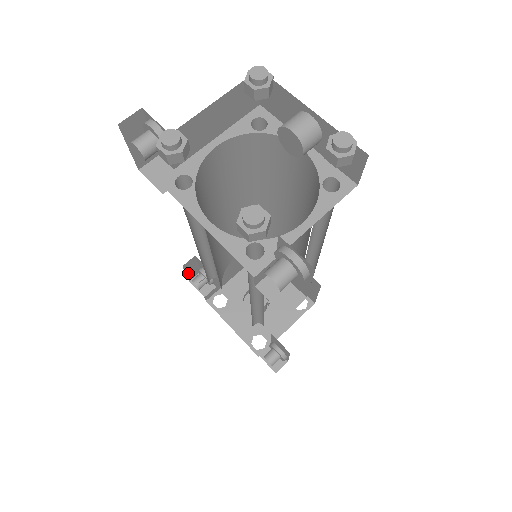
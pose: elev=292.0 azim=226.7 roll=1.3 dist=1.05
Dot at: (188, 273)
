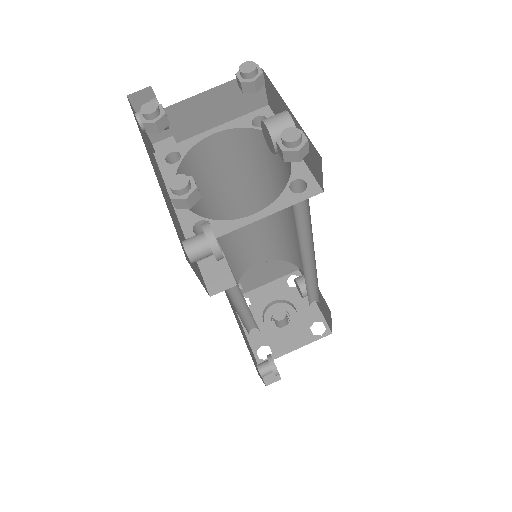
Dot at: occluded
